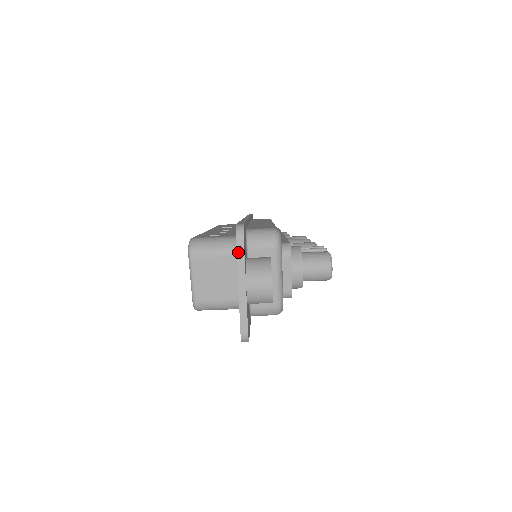
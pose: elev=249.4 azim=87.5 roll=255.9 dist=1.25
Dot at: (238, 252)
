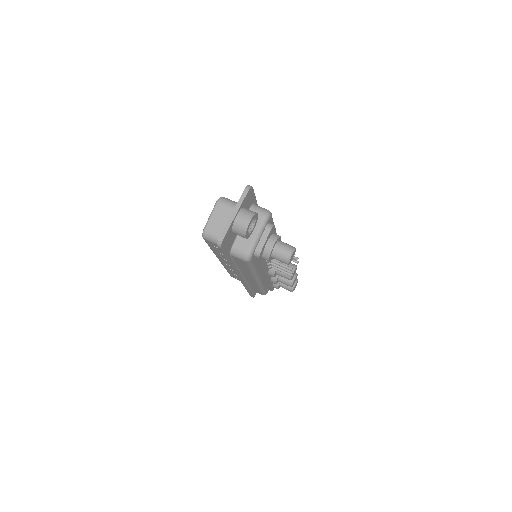
Dot at: (242, 196)
